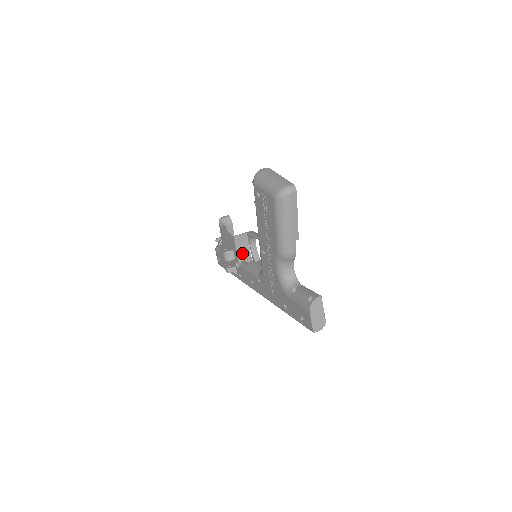
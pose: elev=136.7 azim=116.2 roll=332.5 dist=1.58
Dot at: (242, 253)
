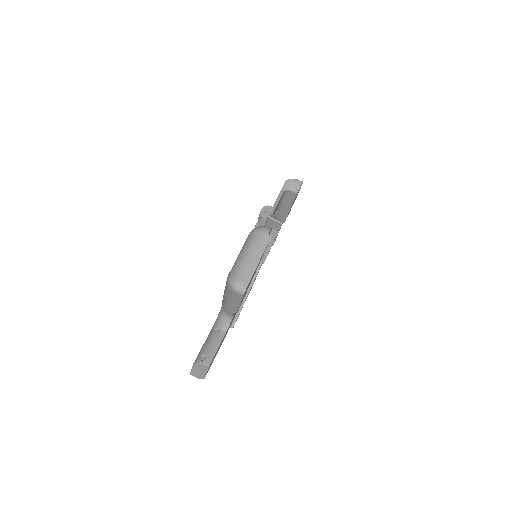
Dot at: occluded
